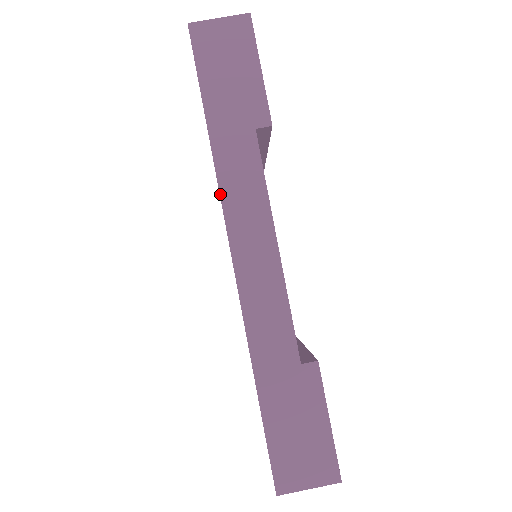
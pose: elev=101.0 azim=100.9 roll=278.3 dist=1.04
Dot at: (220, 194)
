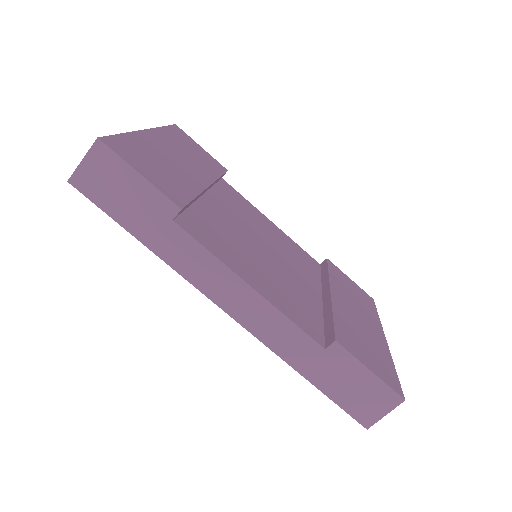
Dot at: occluded
